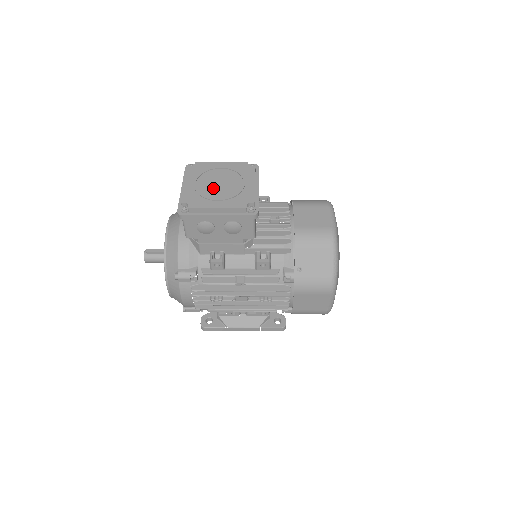
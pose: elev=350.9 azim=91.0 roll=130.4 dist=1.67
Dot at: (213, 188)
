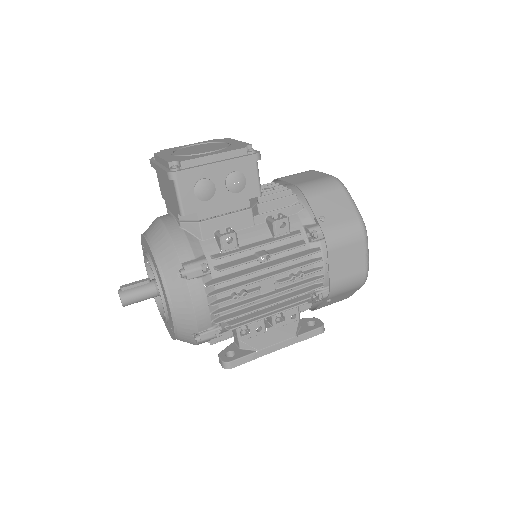
Dot at: (197, 151)
